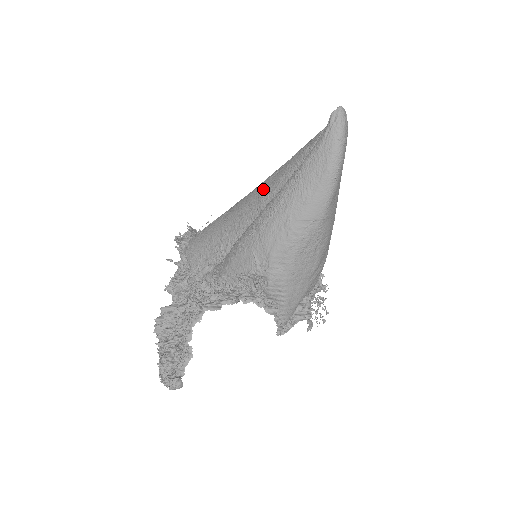
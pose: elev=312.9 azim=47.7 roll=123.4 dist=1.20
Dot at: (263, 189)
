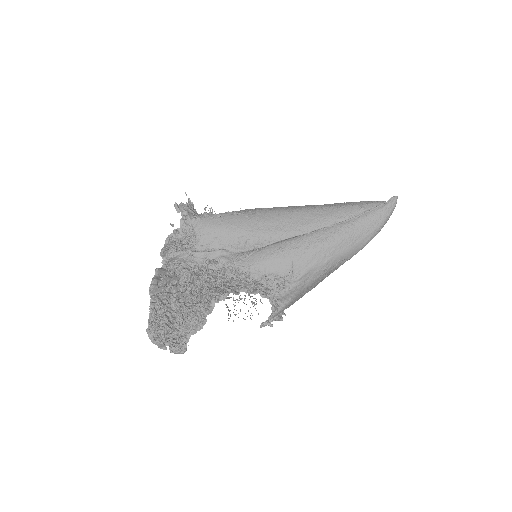
Dot at: (309, 215)
